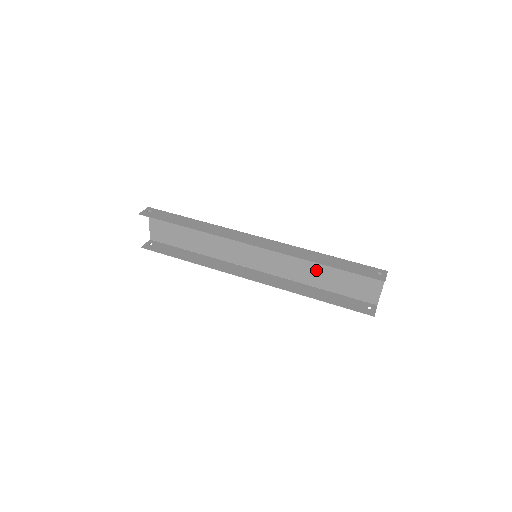
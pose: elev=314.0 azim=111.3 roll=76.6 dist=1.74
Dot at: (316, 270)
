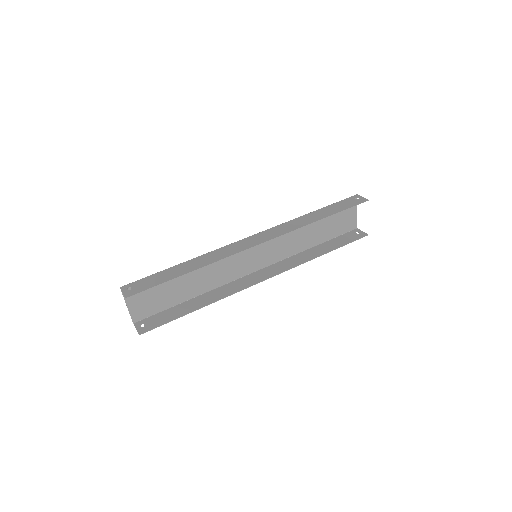
Dot at: (307, 232)
